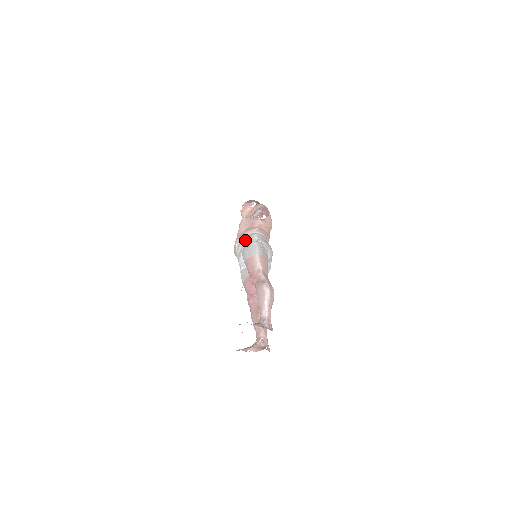
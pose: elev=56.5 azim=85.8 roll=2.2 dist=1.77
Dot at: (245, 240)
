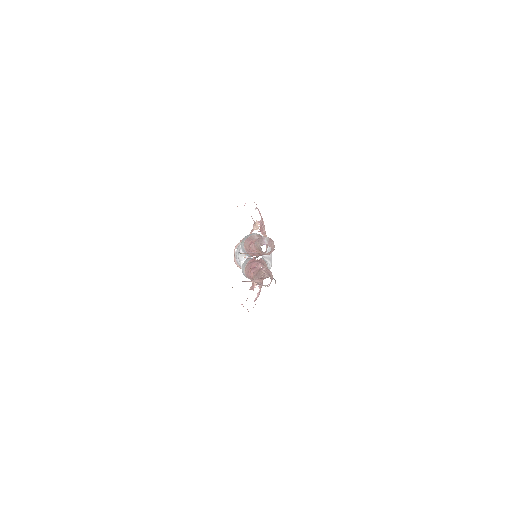
Dot at: occluded
